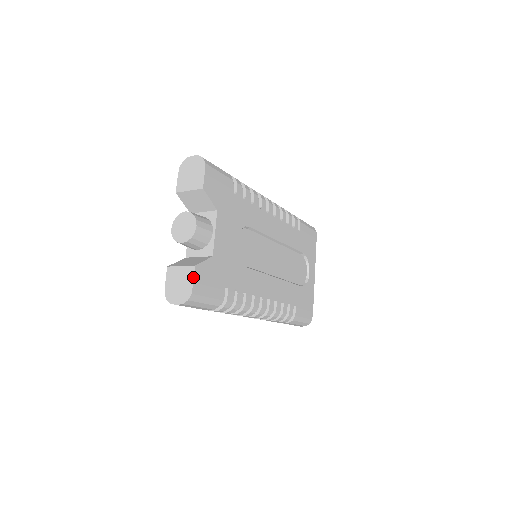
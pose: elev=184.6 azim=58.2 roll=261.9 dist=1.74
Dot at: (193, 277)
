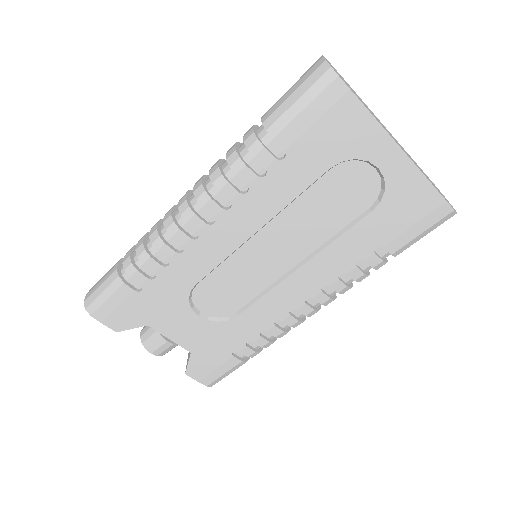
Dot at: (194, 379)
